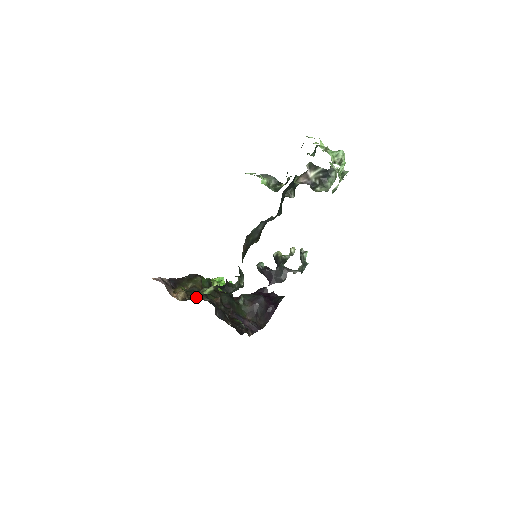
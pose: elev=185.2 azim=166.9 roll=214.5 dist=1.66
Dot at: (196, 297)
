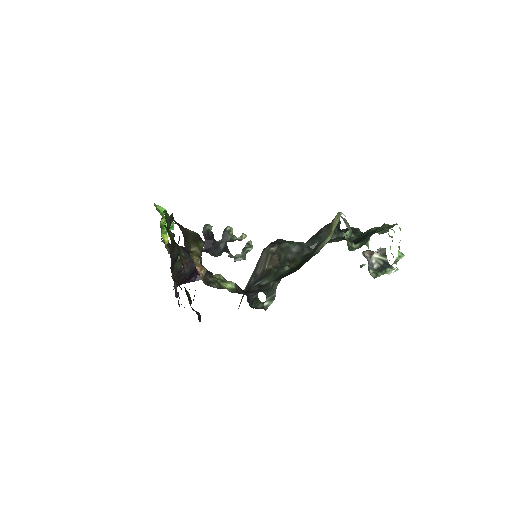
Dot at: occluded
